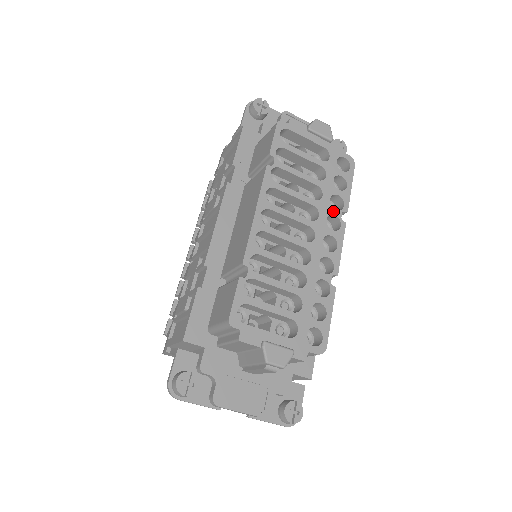
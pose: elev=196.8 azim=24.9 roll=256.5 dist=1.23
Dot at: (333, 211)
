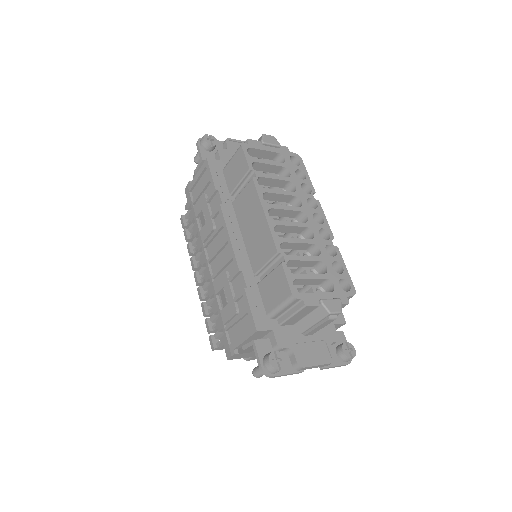
Dot at: (307, 195)
